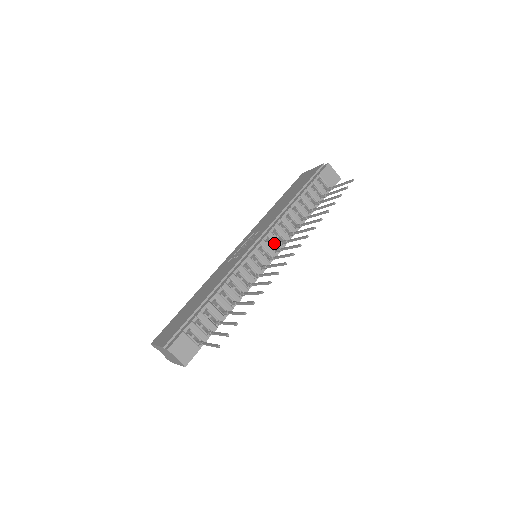
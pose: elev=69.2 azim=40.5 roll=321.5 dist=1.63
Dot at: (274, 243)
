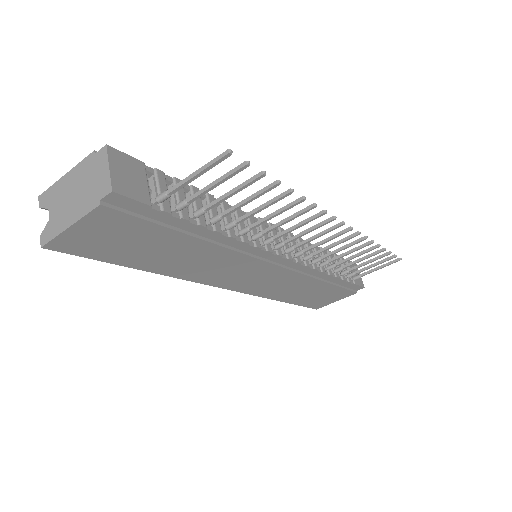
Dot at: occluded
